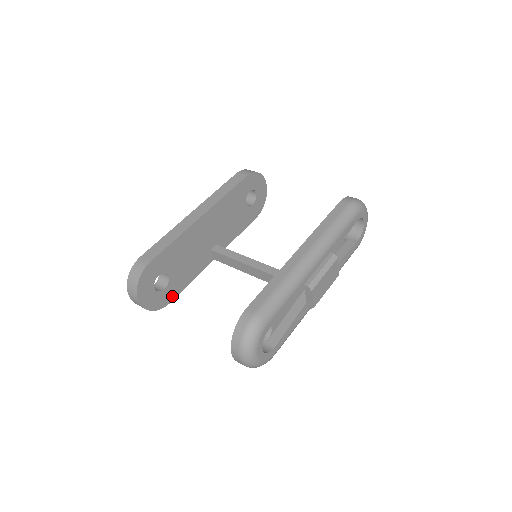
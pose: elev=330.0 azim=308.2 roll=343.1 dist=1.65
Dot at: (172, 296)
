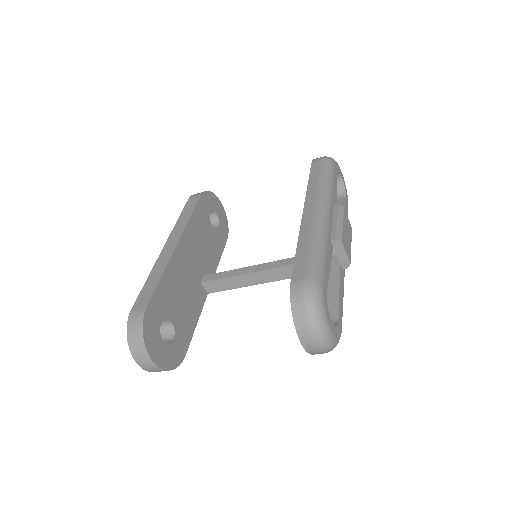
Dot at: (184, 347)
